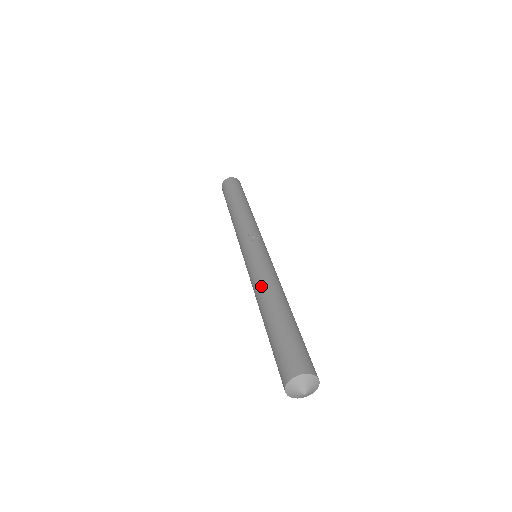
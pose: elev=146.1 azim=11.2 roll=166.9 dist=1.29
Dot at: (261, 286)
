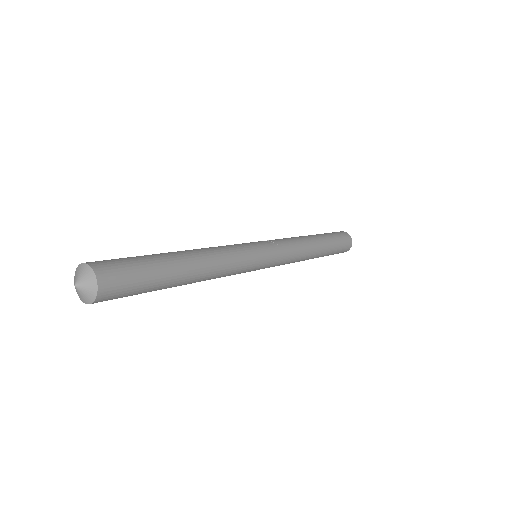
Dot at: occluded
